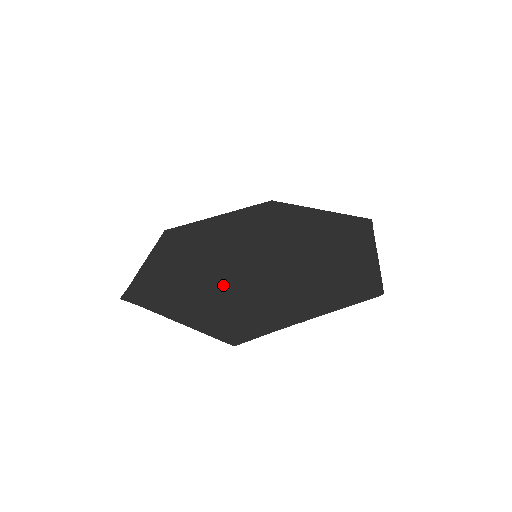
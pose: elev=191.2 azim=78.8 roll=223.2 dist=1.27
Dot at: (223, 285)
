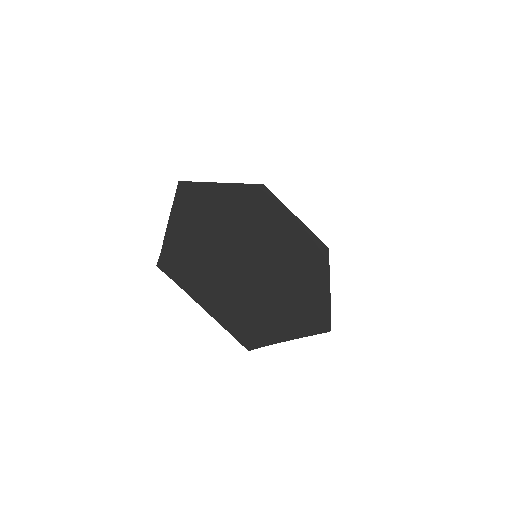
Dot at: (236, 282)
